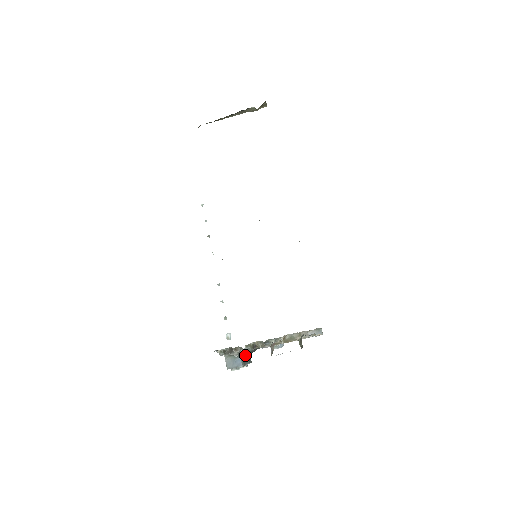
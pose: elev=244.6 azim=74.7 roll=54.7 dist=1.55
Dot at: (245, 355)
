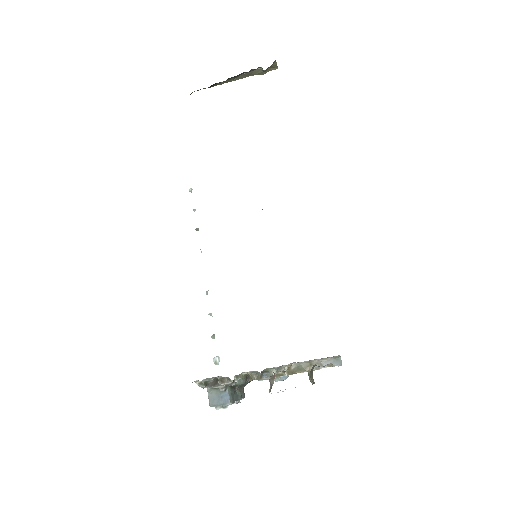
Dot at: (235, 388)
